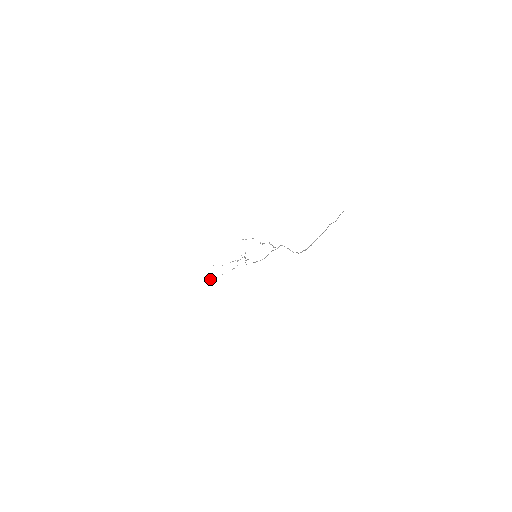
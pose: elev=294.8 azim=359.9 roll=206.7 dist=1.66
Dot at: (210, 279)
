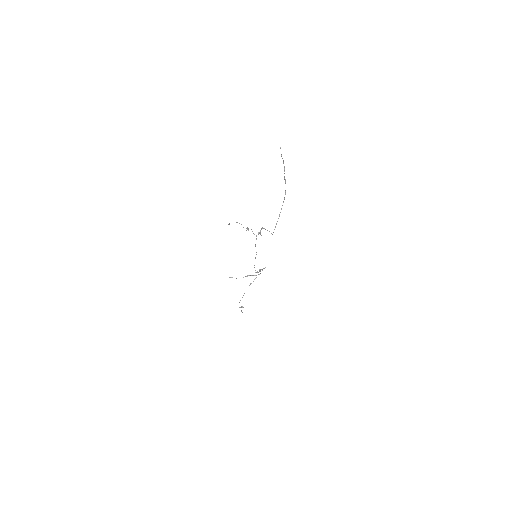
Dot at: (241, 306)
